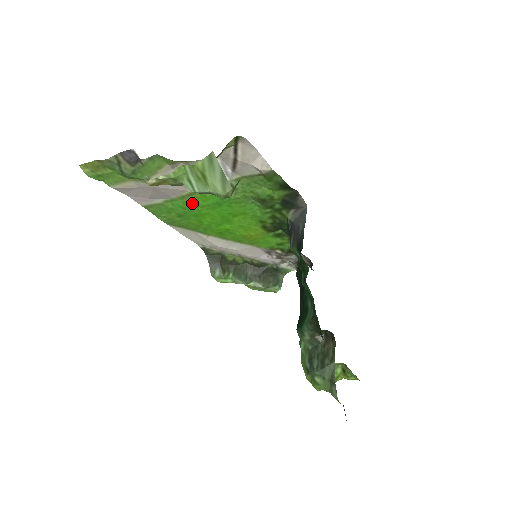
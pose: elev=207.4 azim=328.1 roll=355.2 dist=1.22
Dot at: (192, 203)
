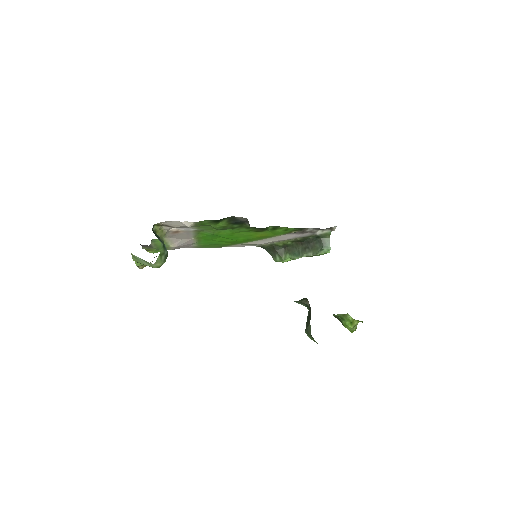
Dot at: (206, 240)
